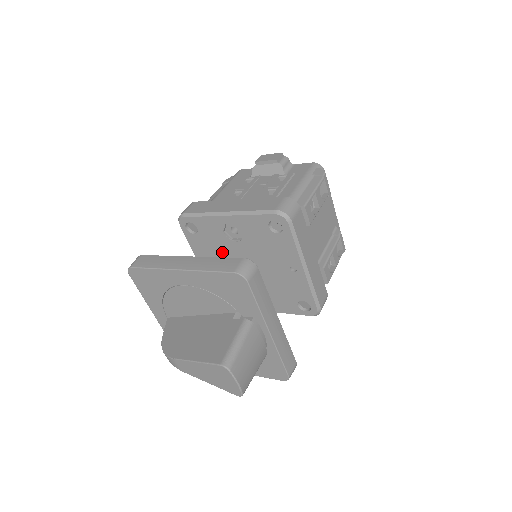
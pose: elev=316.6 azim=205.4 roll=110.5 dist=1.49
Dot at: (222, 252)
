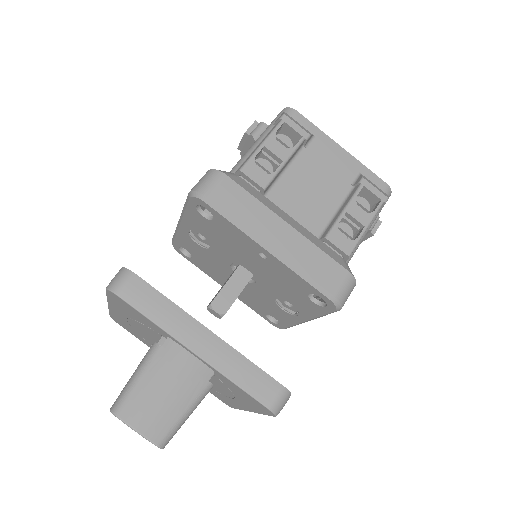
Dot at: (218, 266)
